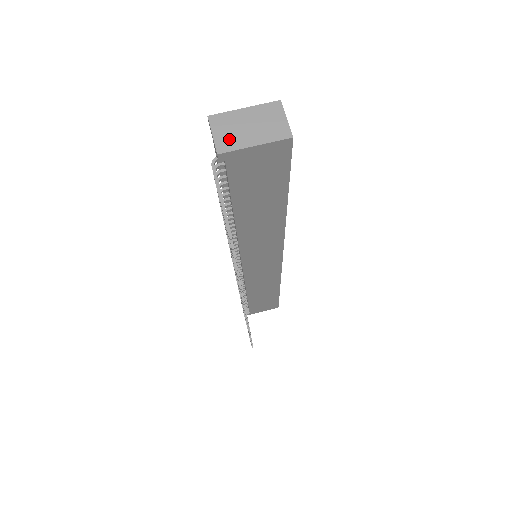
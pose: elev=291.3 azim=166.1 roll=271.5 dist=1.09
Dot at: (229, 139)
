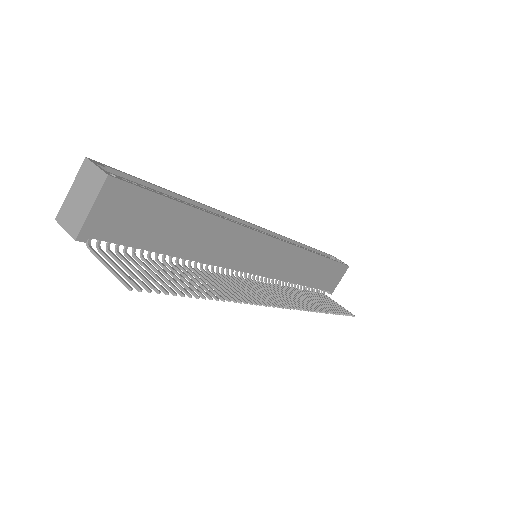
Dot at: (75, 222)
